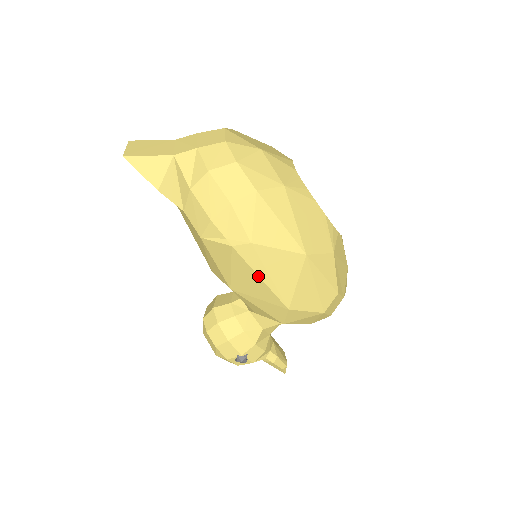
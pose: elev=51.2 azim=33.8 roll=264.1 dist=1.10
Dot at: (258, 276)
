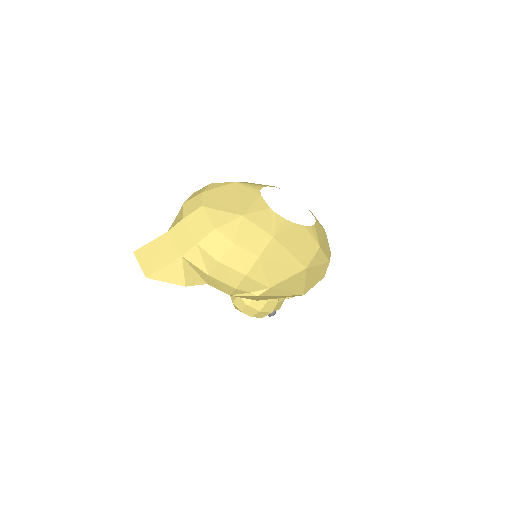
Dot at: occluded
